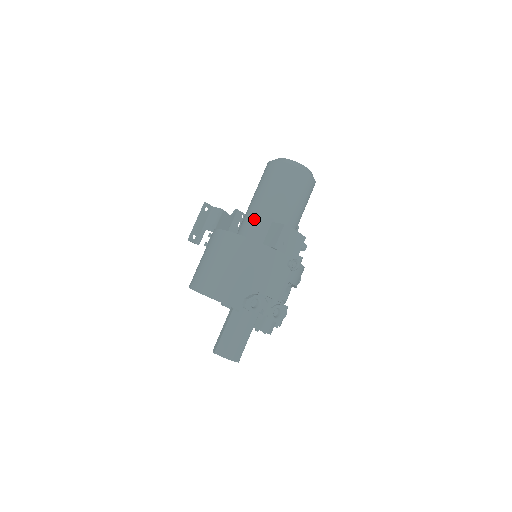
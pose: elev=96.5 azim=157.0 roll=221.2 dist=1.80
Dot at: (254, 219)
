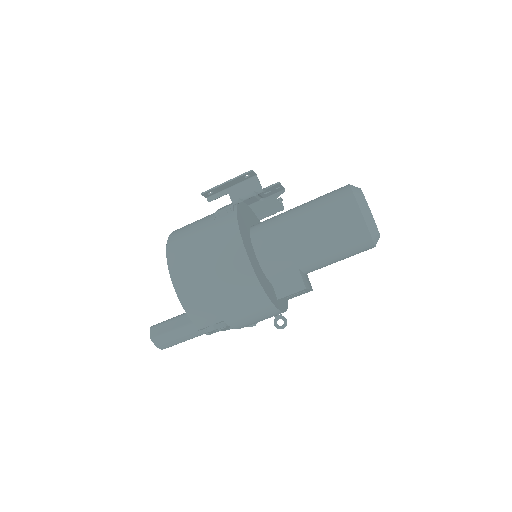
Dot at: (284, 250)
